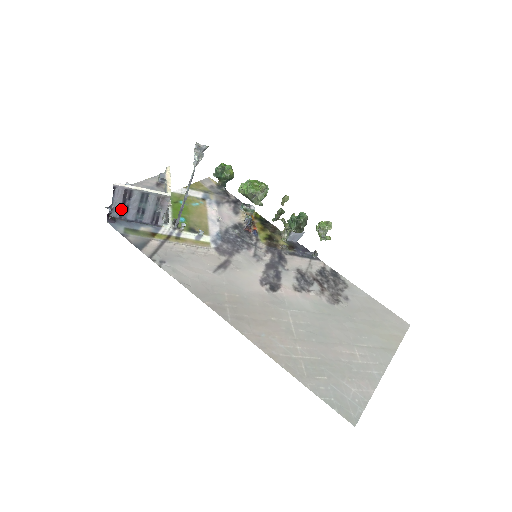
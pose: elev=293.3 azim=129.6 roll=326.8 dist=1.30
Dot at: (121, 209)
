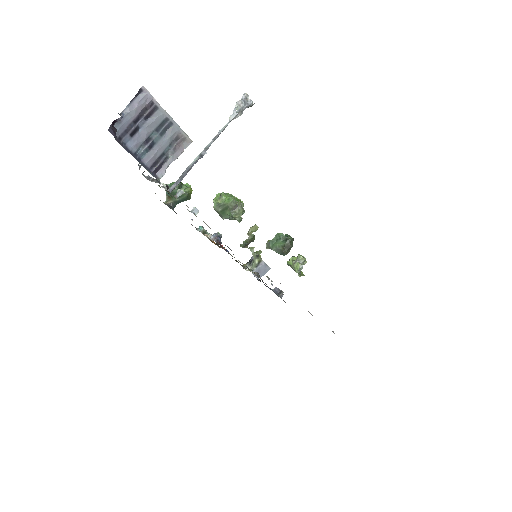
Dot at: (127, 127)
